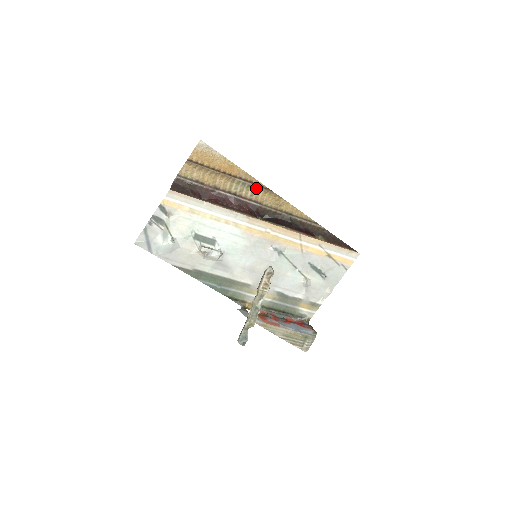
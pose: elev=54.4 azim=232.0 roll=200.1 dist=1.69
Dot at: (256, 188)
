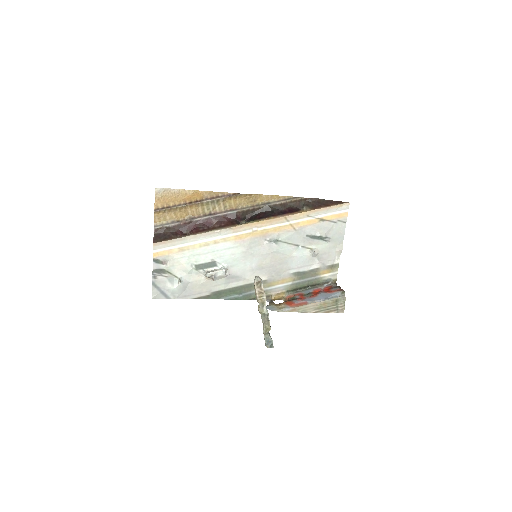
Dot at: (225, 199)
